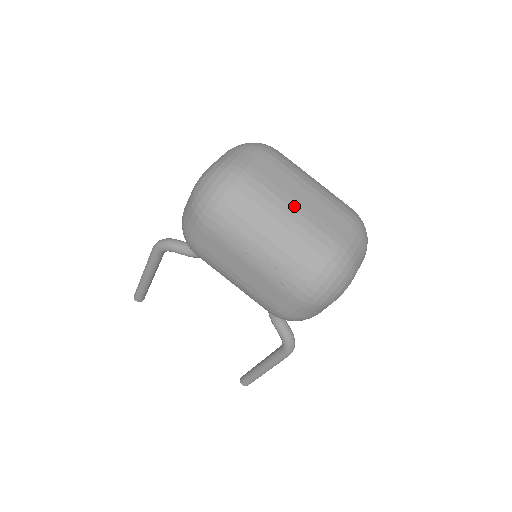
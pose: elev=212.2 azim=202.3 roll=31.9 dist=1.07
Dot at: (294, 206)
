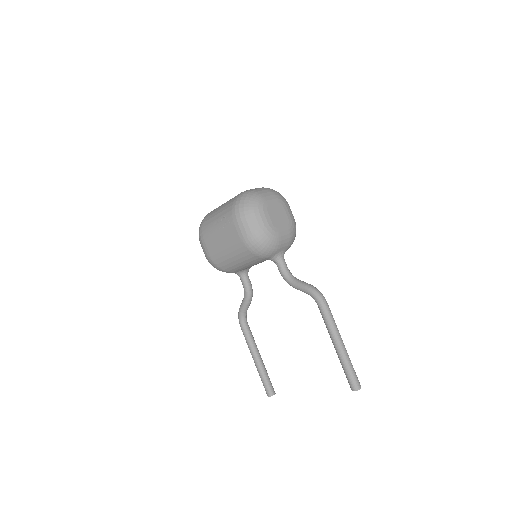
Dot at: occluded
